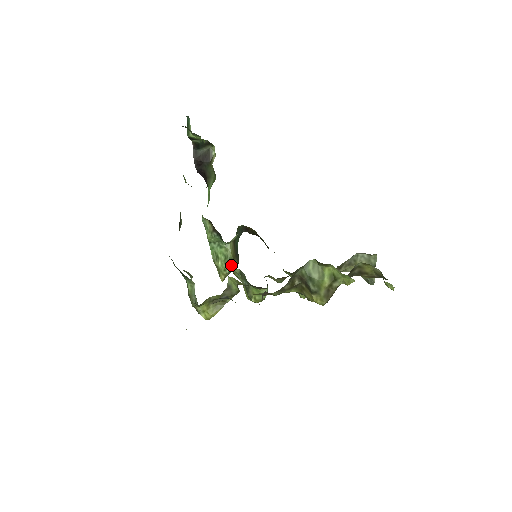
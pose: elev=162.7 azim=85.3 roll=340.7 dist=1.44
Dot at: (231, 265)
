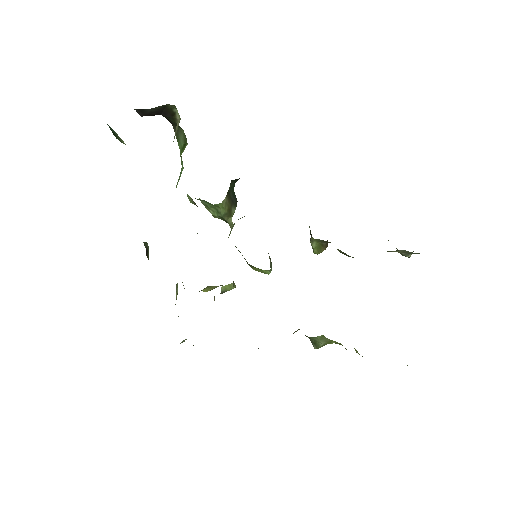
Dot at: (226, 219)
